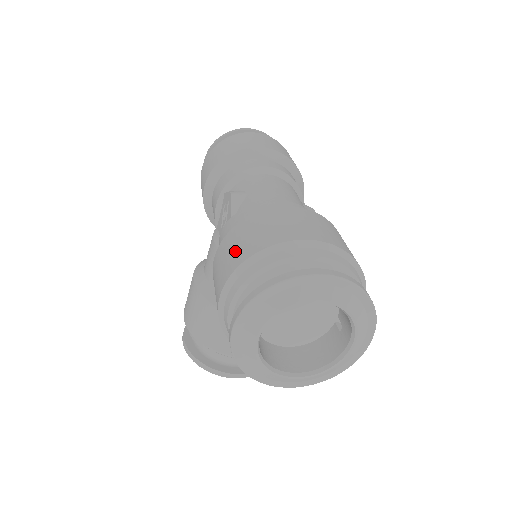
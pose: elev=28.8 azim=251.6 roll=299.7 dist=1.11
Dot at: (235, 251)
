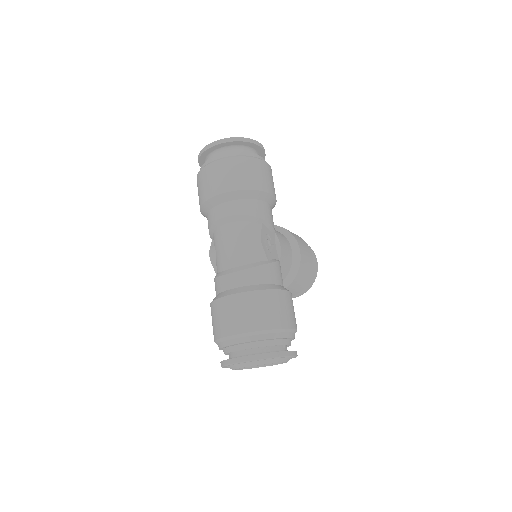
Dot at: occluded
